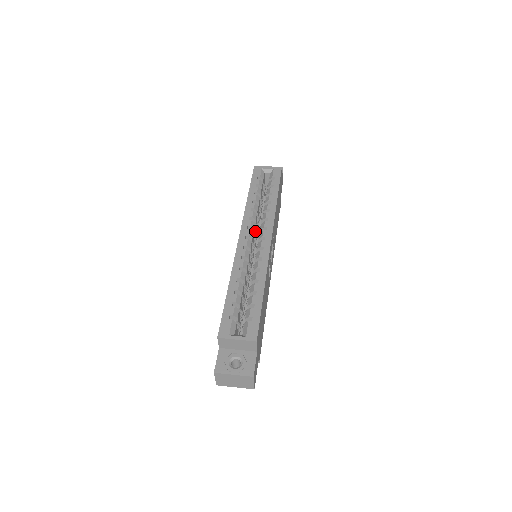
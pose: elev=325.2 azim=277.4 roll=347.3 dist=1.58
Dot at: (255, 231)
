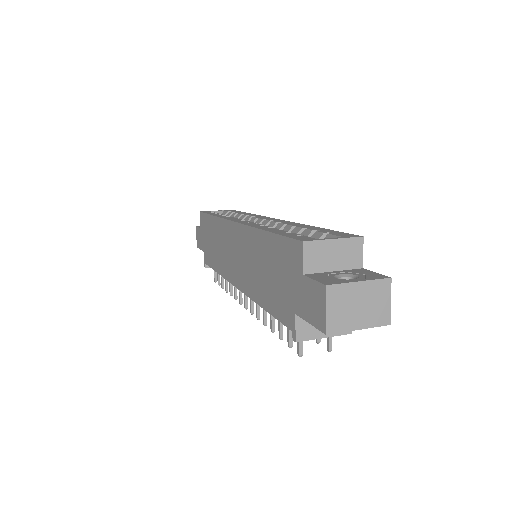
Dot at: occluded
